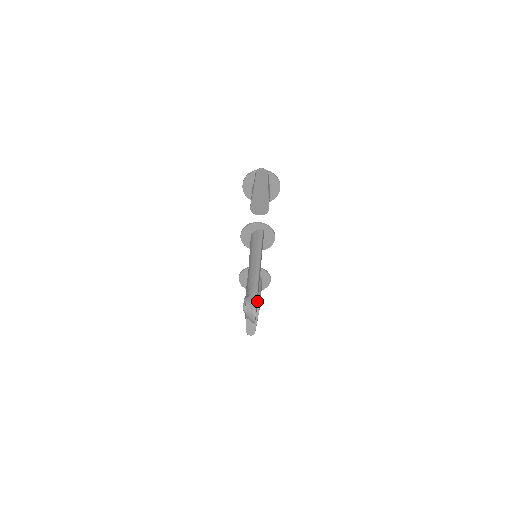
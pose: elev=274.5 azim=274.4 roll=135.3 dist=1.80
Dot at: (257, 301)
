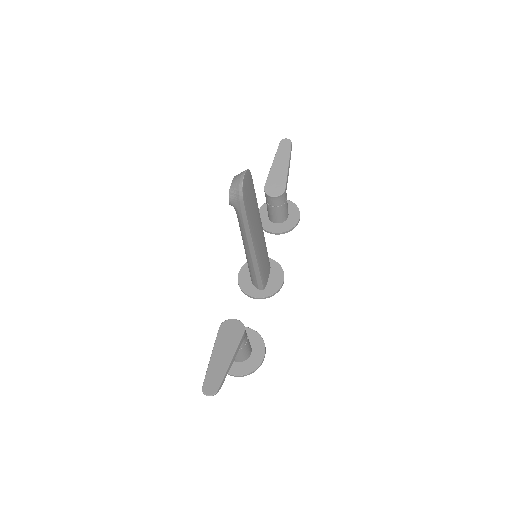
Dot at: (251, 198)
